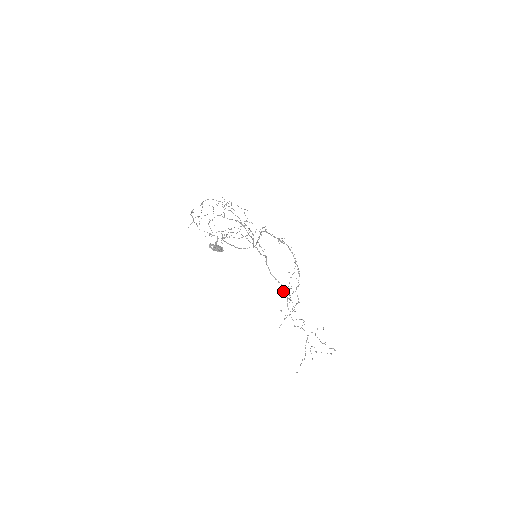
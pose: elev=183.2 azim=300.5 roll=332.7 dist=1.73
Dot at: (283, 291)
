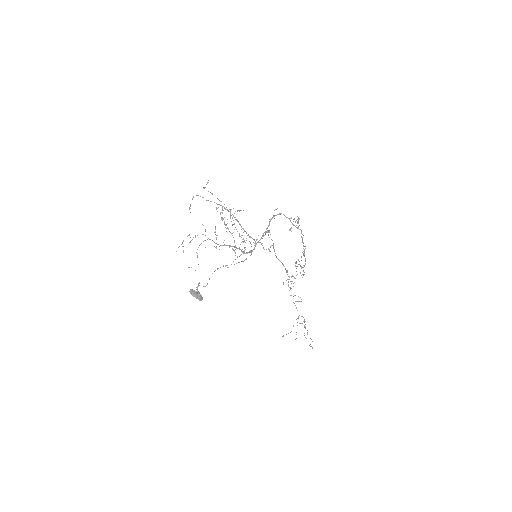
Dot at: (286, 272)
